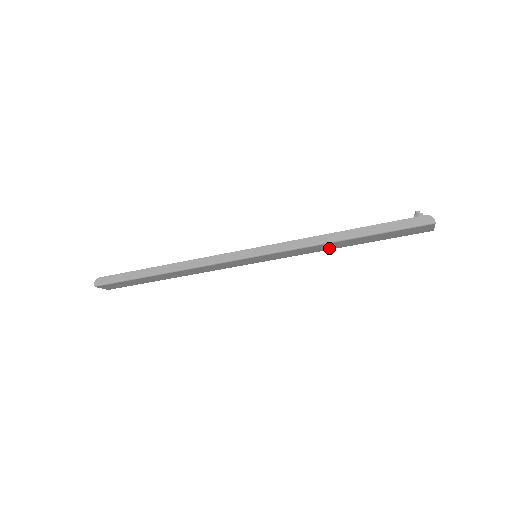
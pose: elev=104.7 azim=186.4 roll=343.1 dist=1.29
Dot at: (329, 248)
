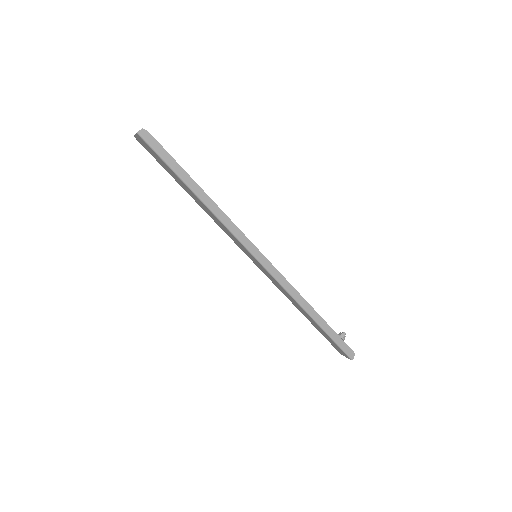
Dot at: (295, 304)
